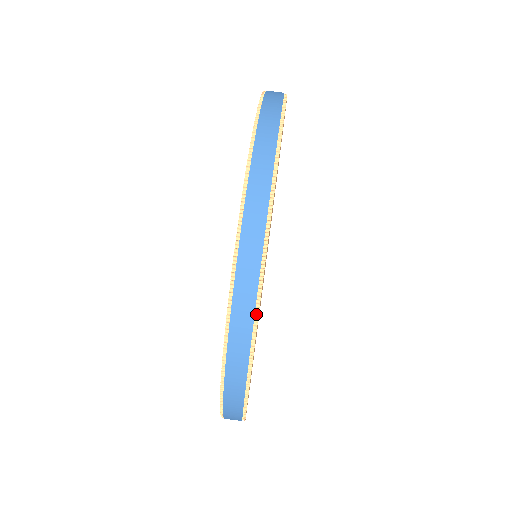
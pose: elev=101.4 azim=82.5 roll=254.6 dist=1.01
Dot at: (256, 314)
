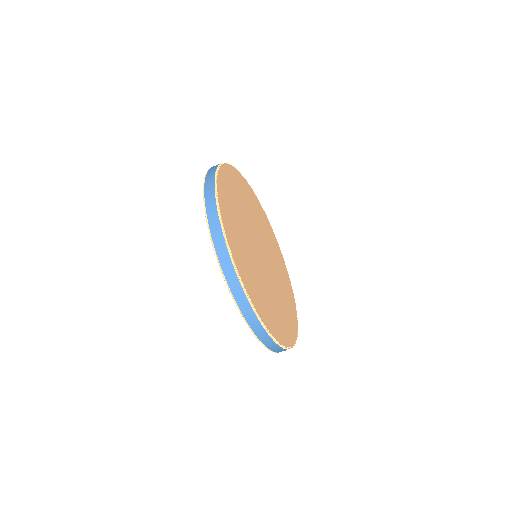
Dot at: (297, 323)
